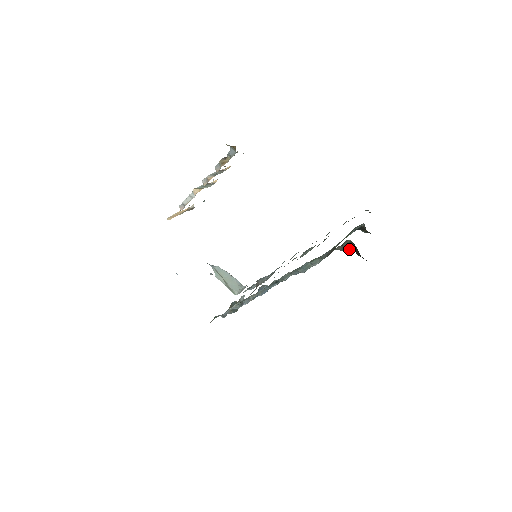
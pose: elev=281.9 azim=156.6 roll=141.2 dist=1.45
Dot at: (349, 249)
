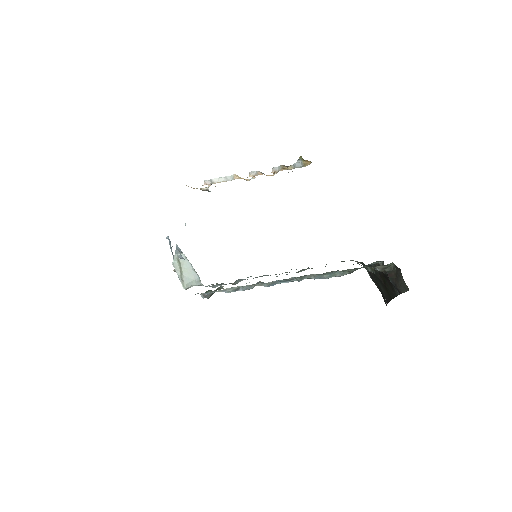
Dot at: (385, 271)
